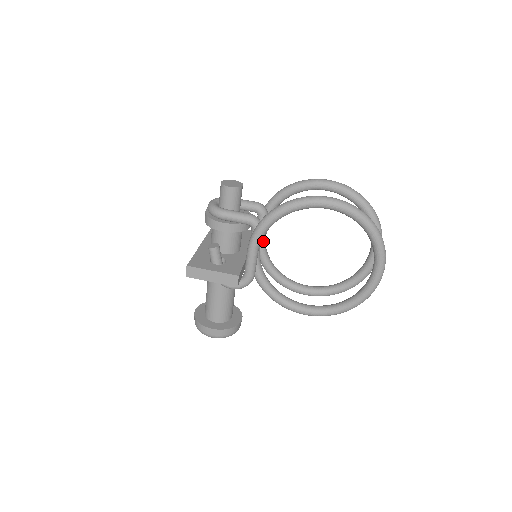
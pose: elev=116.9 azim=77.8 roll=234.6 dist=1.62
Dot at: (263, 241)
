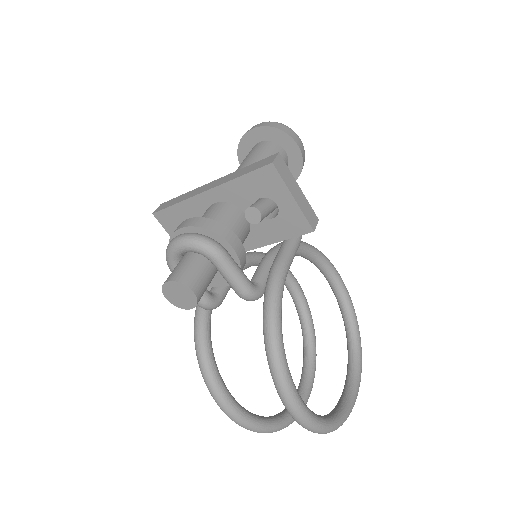
Dot at: occluded
